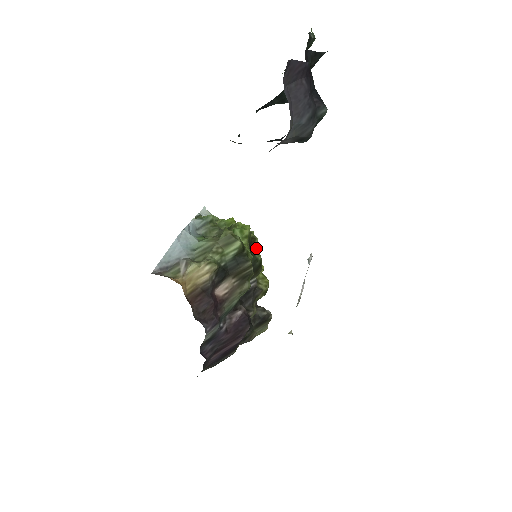
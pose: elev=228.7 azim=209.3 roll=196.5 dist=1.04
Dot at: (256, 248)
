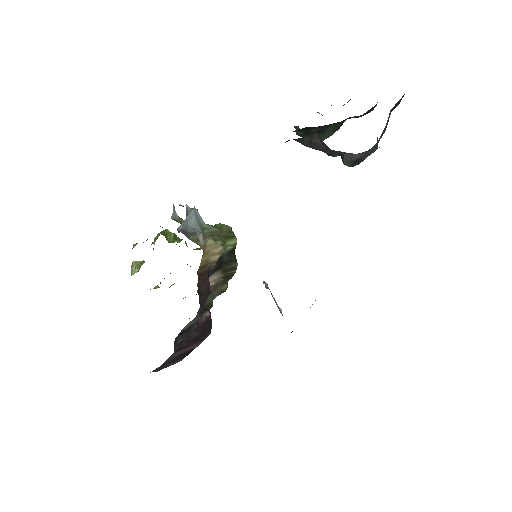
Dot at: occluded
